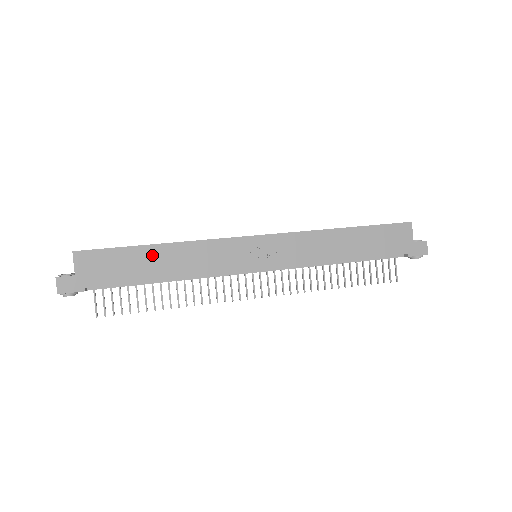
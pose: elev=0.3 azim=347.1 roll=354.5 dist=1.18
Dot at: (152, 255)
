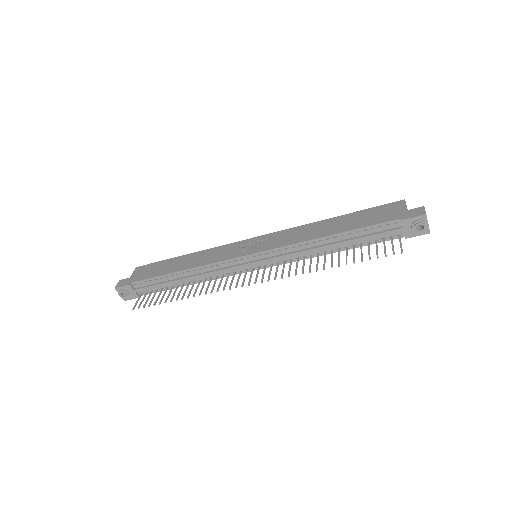
Dot at: (178, 261)
